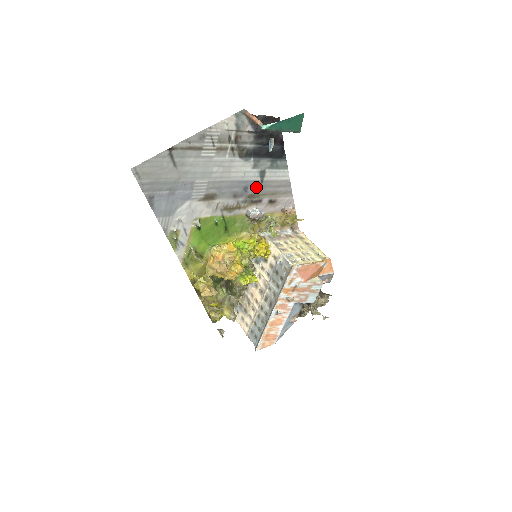
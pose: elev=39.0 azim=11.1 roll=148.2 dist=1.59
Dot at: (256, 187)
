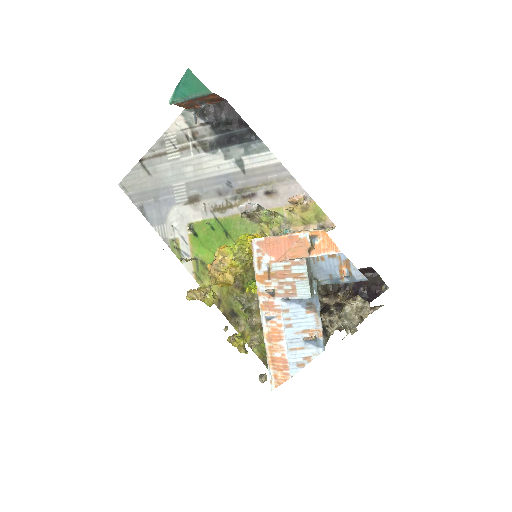
Dot at: (241, 180)
